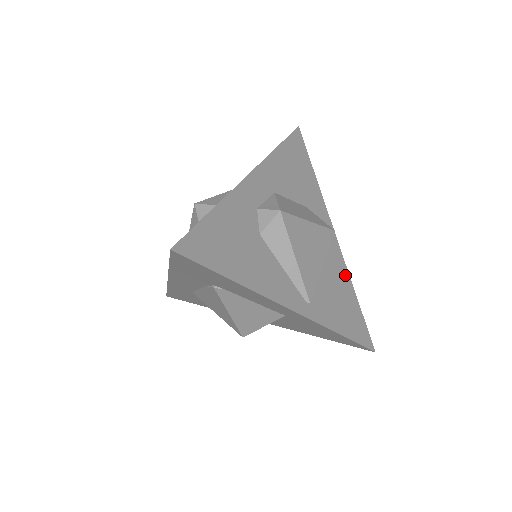
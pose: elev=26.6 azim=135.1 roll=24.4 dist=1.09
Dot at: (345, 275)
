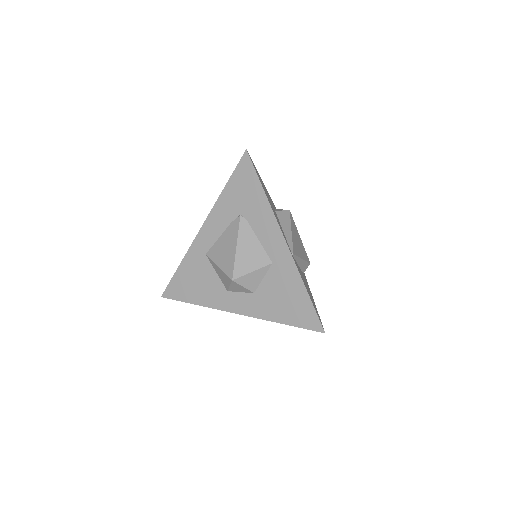
Dot at: occluded
